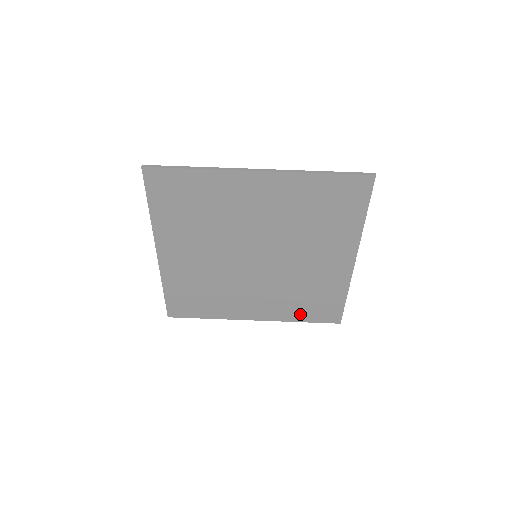
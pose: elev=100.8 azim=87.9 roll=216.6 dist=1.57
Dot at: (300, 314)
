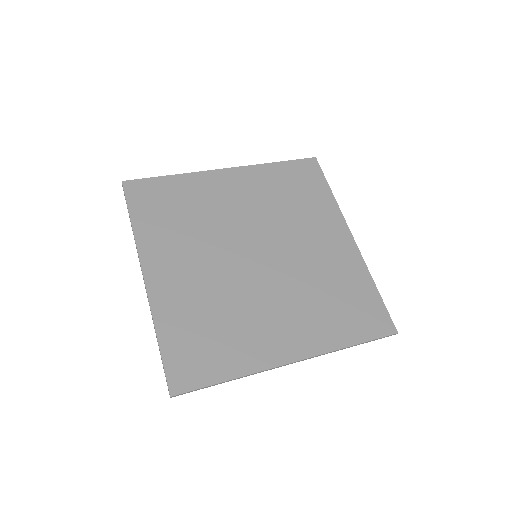
Dot at: (344, 331)
